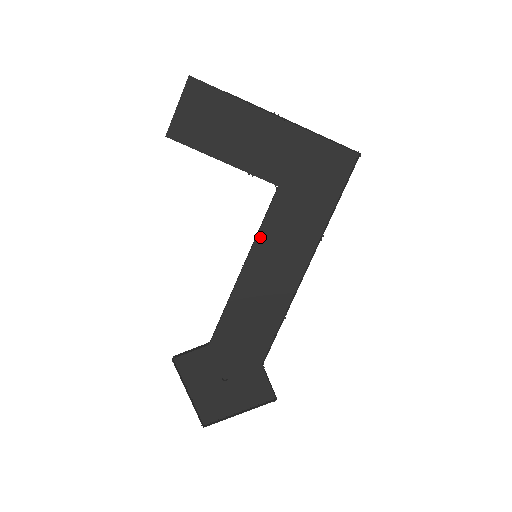
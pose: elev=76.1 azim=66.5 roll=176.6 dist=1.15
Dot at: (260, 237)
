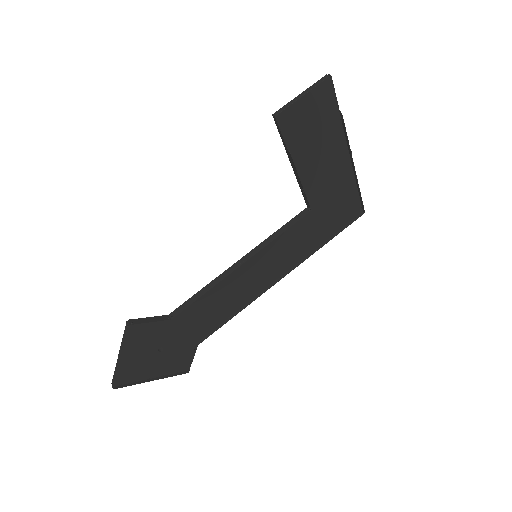
Dot at: (270, 243)
